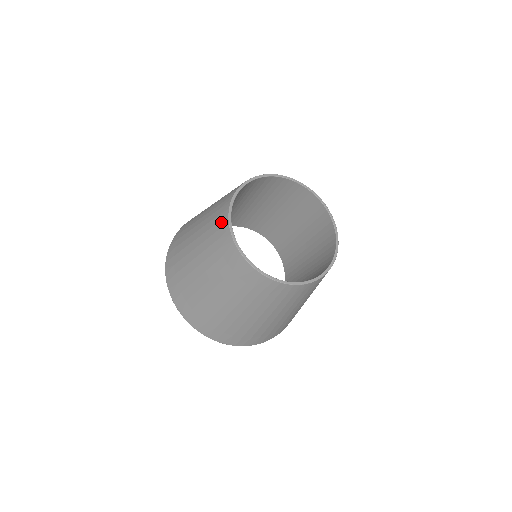
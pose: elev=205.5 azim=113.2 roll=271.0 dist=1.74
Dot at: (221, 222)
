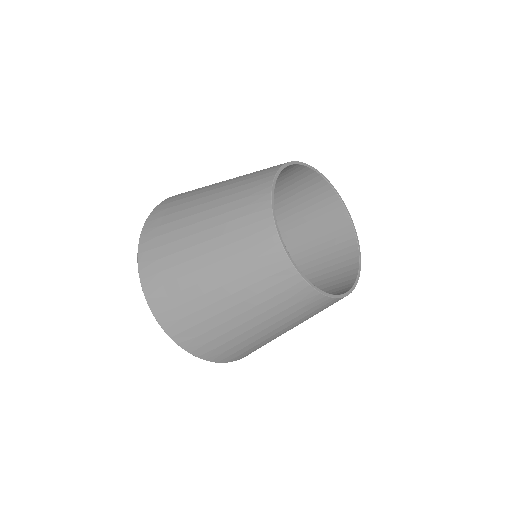
Dot at: (264, 175)
